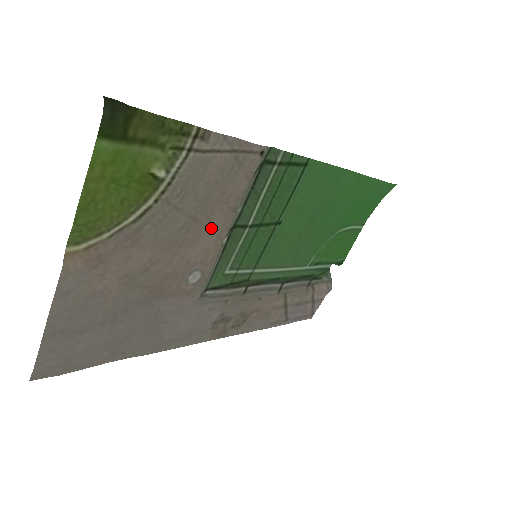
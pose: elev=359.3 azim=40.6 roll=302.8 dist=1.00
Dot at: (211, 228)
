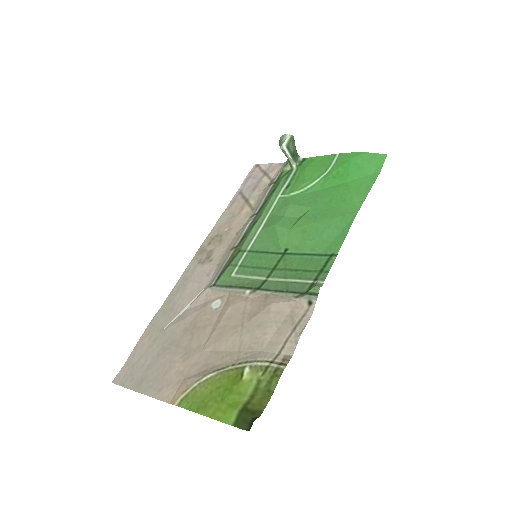
Dot at: (246, 308)
